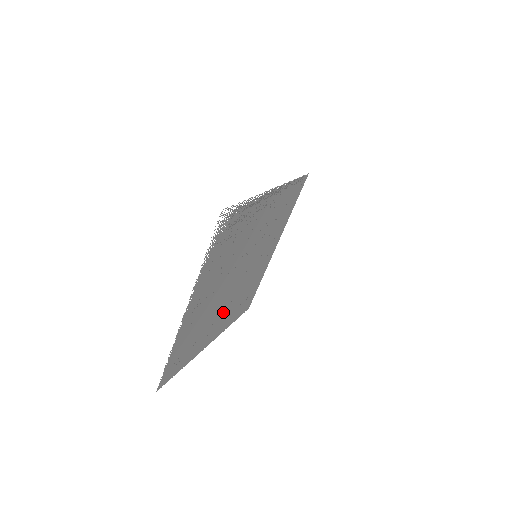
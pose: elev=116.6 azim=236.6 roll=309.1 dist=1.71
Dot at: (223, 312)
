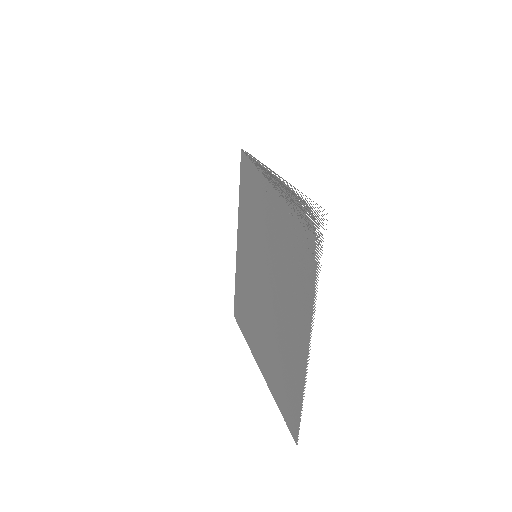
Dot at: (262, 330)
